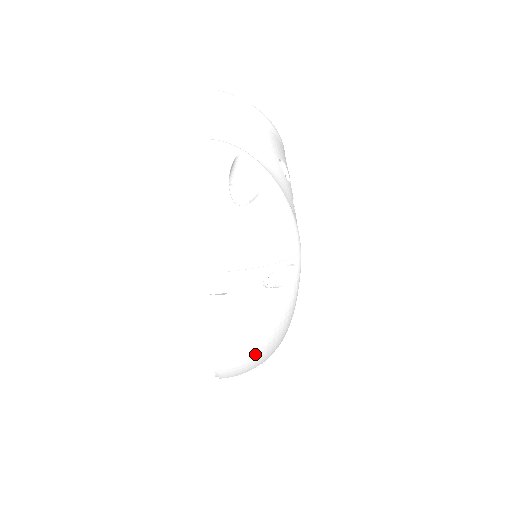
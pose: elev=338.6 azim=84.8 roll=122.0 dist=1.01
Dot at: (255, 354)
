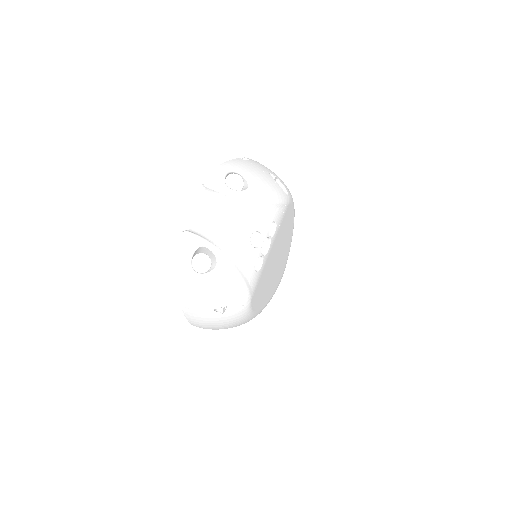
Dot at: occluded
